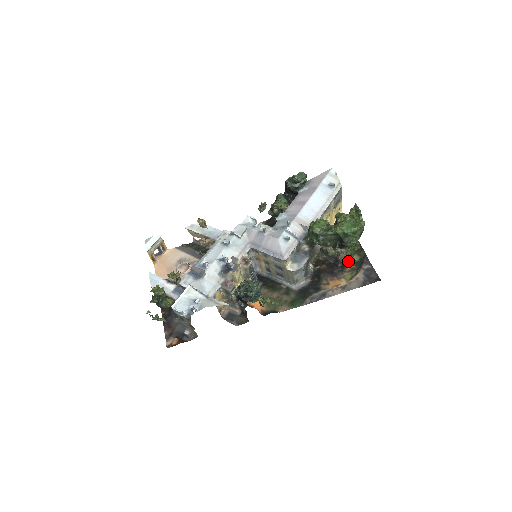
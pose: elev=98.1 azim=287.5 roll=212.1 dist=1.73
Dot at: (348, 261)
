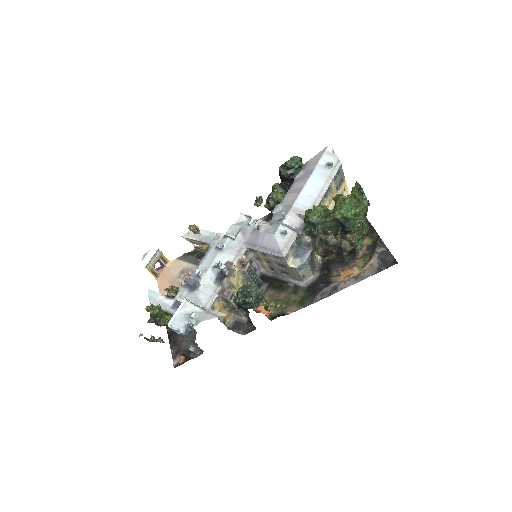
Dot at: (357, 247)
